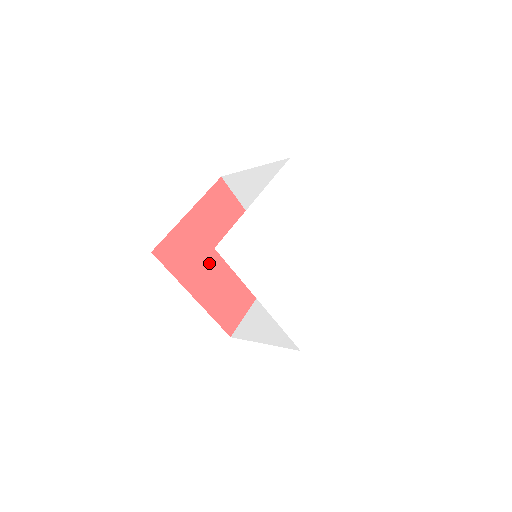
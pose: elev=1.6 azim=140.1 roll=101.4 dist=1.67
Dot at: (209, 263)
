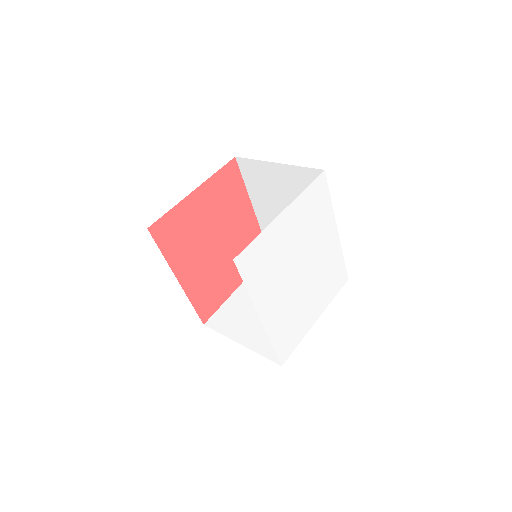
Dot at: (201, 247)
